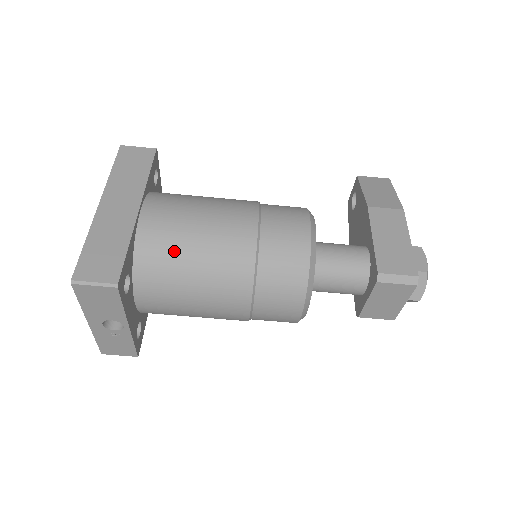
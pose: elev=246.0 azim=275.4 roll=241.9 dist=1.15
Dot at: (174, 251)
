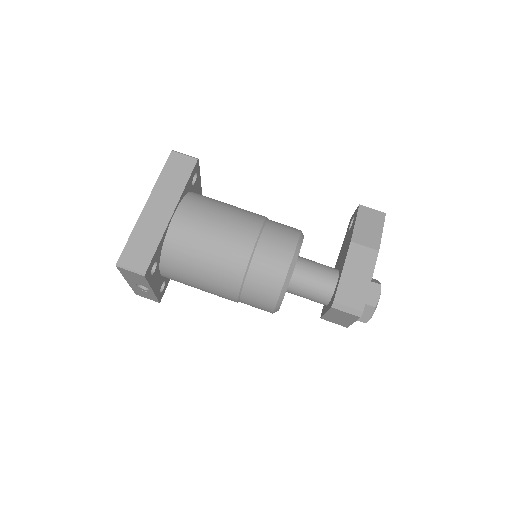
Dot at: (190, 252)
